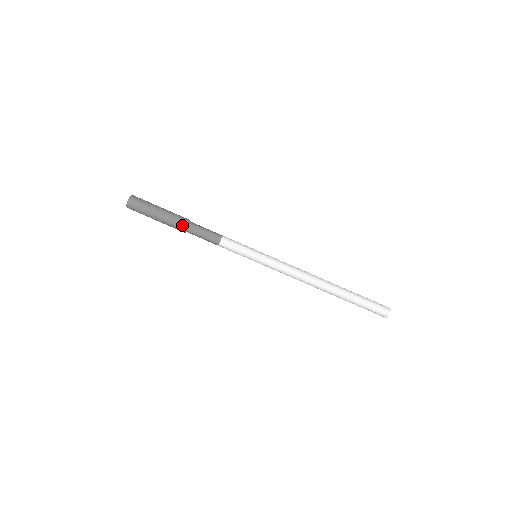
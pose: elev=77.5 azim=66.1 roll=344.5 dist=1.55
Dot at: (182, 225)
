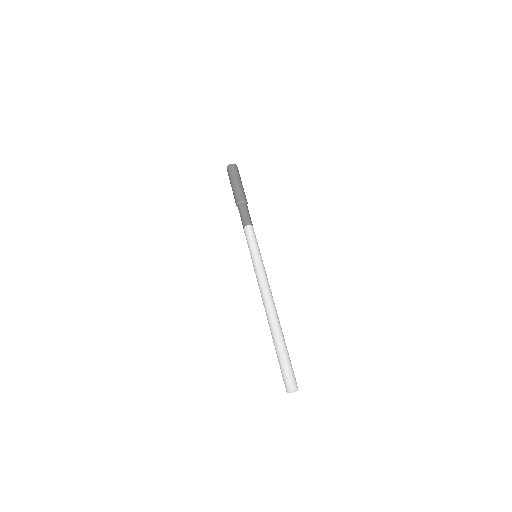
Dot at: (240, 198)
